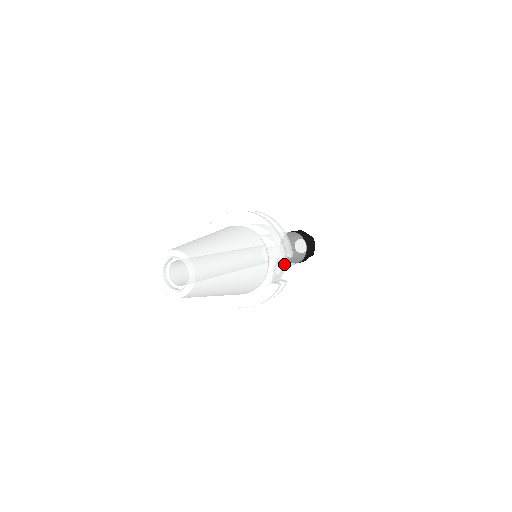
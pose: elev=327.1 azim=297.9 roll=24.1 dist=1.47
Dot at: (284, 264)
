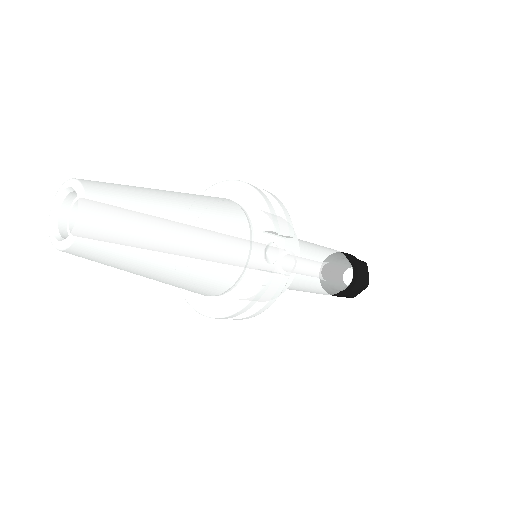
Dot at: (290, 258)
